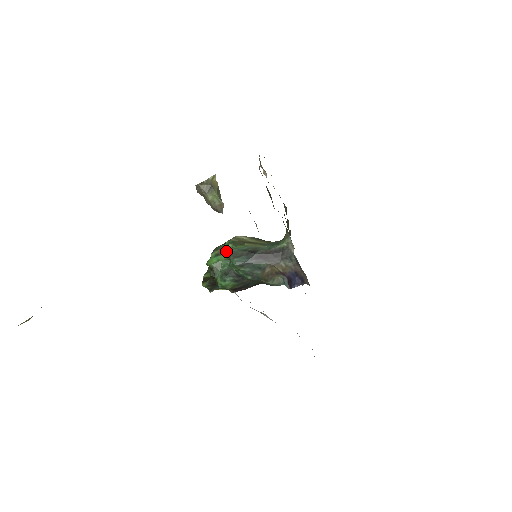
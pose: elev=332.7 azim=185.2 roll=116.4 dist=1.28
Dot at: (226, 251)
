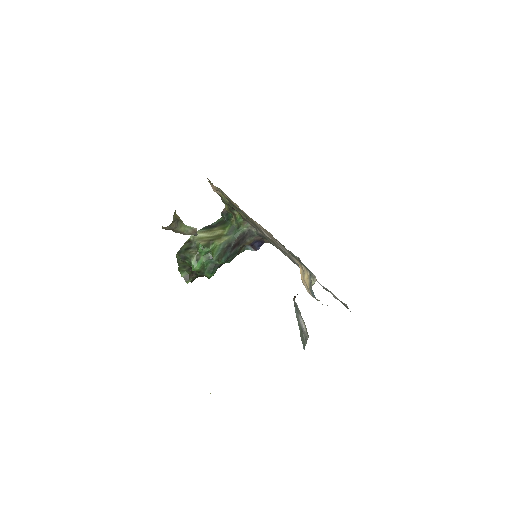
Dot at: (214, 258)
